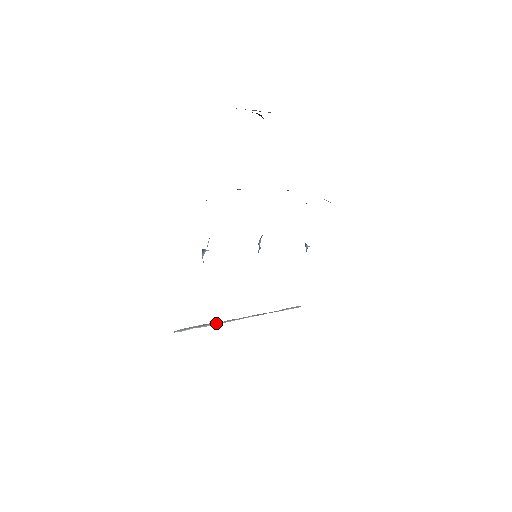
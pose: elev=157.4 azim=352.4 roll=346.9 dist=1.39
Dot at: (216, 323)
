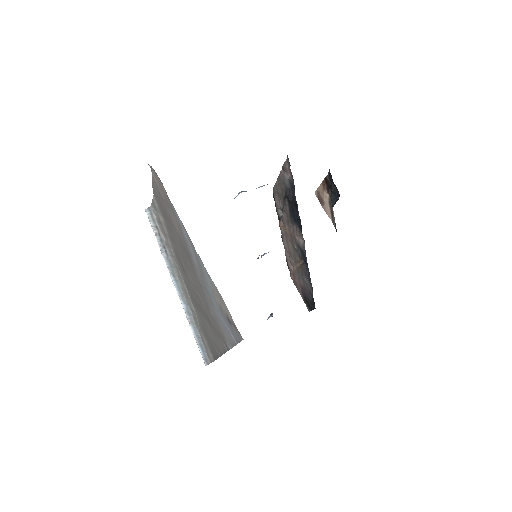
Dot at: (168, 261)
